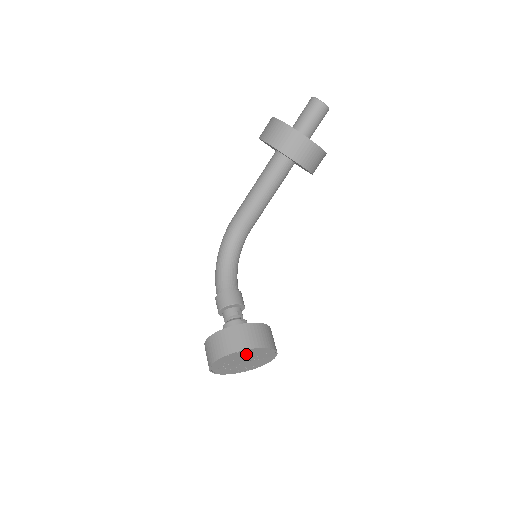
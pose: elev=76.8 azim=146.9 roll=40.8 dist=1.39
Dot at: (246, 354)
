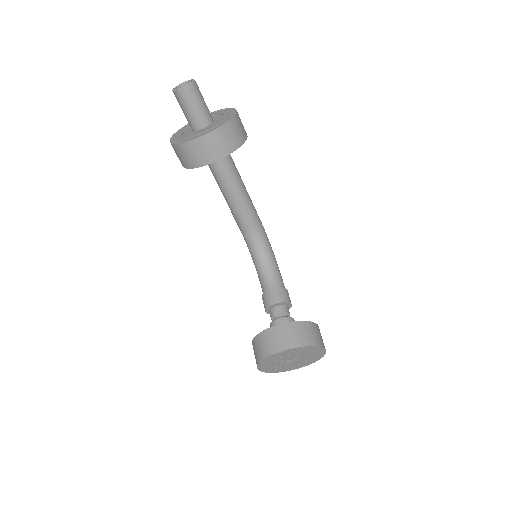
Dot at: (274, 360)
